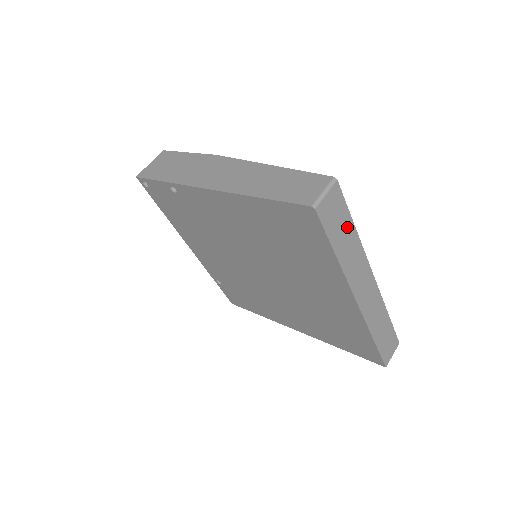
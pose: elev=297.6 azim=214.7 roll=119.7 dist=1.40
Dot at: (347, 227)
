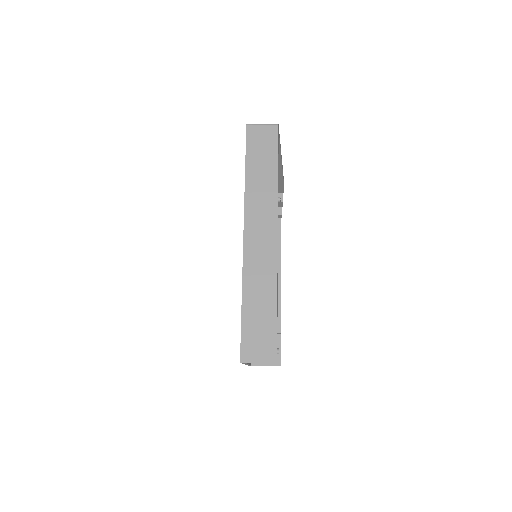
Dot at: (269, 164)
